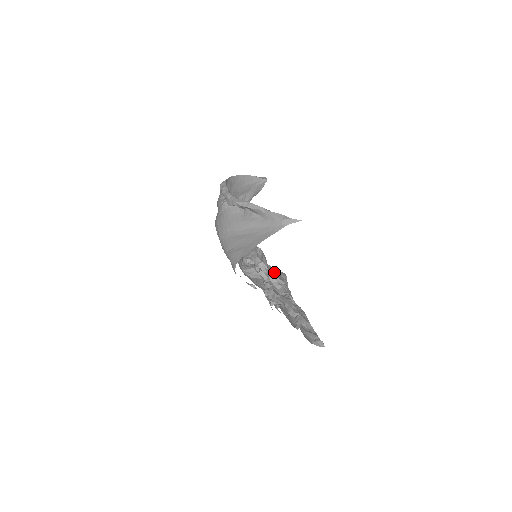
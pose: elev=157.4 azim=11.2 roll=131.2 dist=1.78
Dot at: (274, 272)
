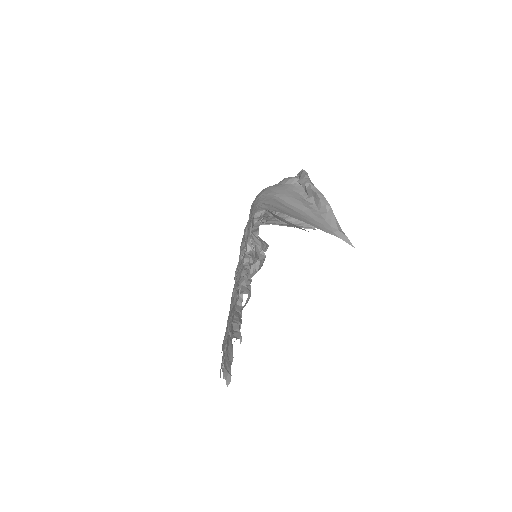
Dot at: occluded
